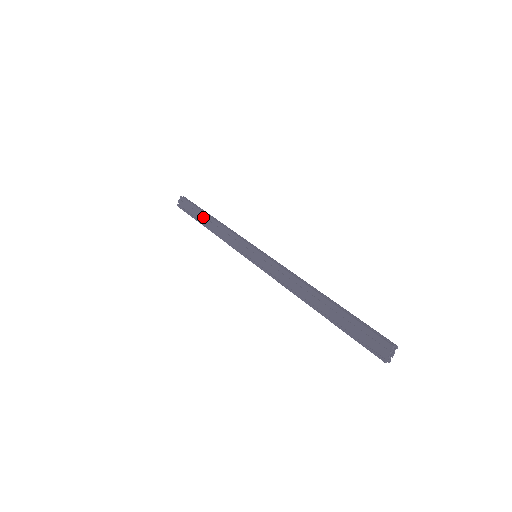
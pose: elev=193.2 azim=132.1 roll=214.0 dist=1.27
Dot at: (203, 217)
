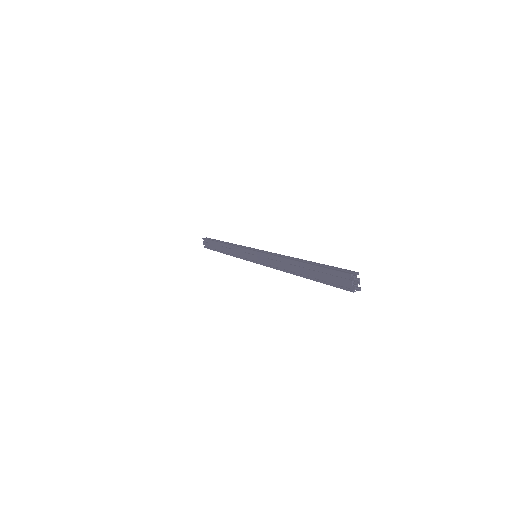
Dot at: (219, 246)
